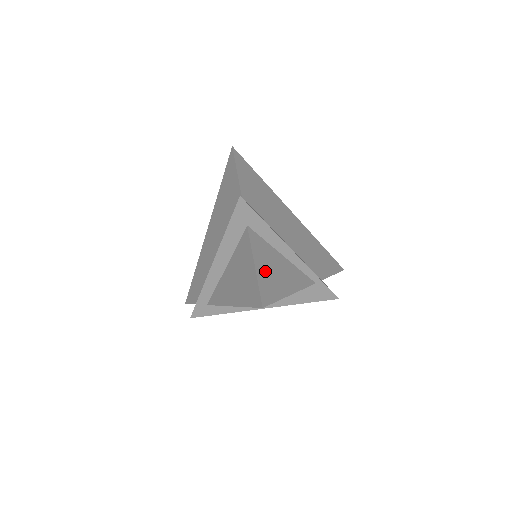
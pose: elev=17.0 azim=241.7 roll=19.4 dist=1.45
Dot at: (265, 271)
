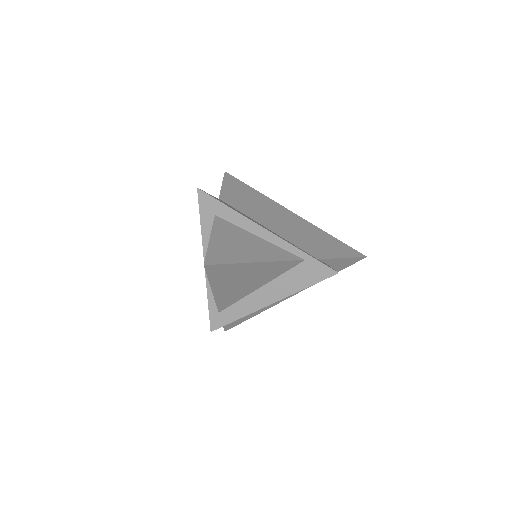
Dot at: (223, 243)
